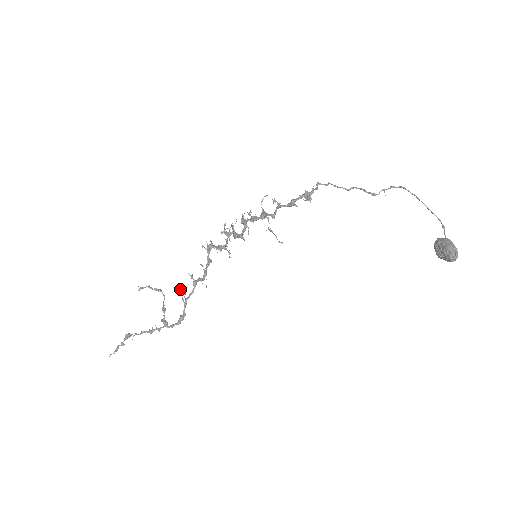
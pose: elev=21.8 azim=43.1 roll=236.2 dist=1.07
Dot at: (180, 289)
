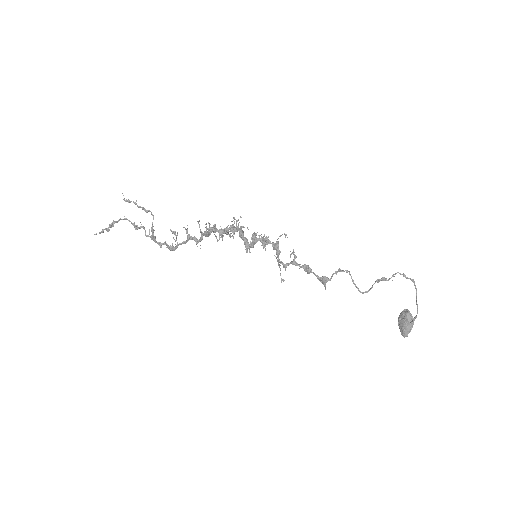
Dot at: (173, 232)
